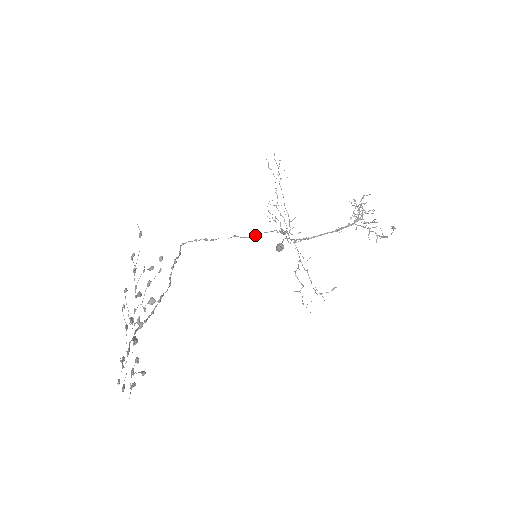
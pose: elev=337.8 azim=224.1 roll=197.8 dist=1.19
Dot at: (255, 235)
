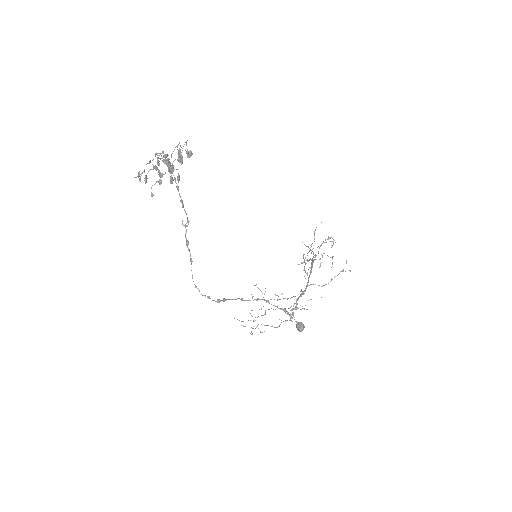
Dot at: occluded
